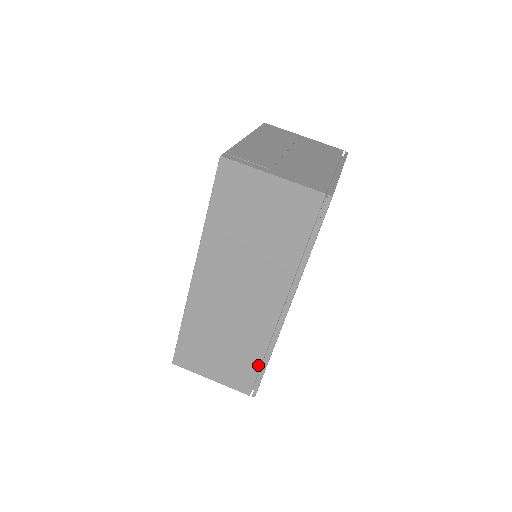
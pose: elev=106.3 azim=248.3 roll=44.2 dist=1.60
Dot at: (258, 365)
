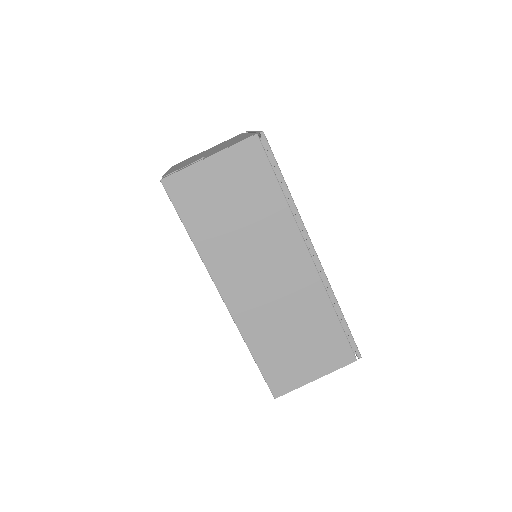
Dot at: (338, 325)
